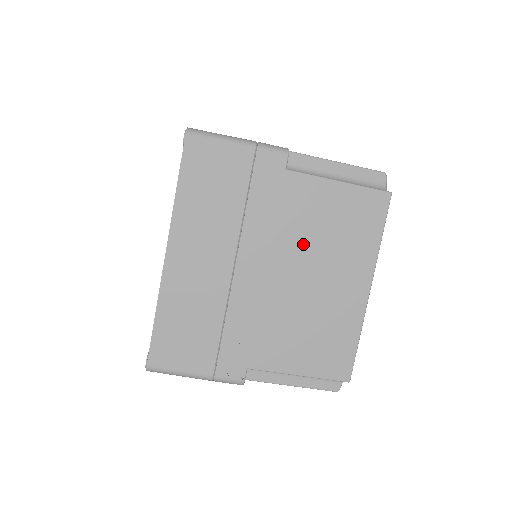
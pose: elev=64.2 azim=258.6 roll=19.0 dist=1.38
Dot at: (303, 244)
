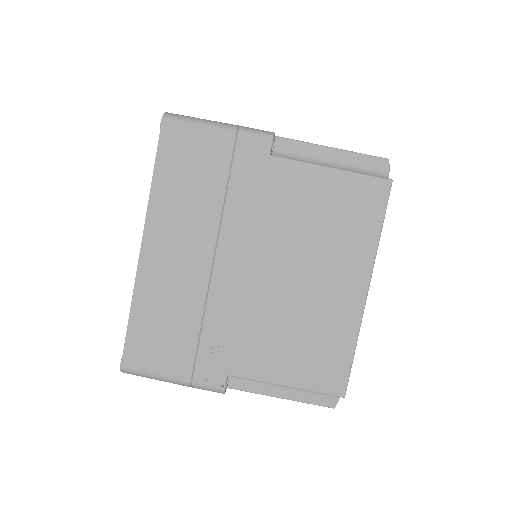
Dot at: (290, 238)
